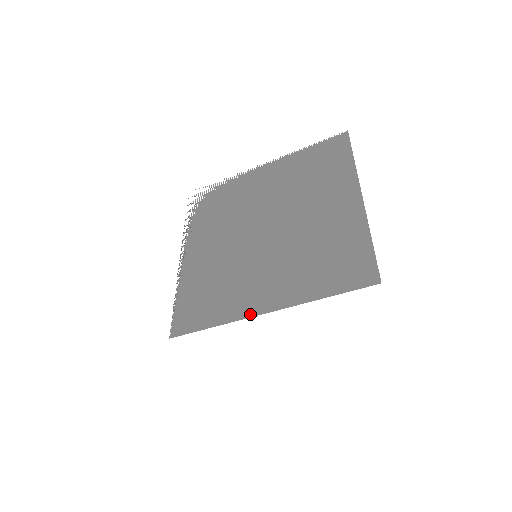
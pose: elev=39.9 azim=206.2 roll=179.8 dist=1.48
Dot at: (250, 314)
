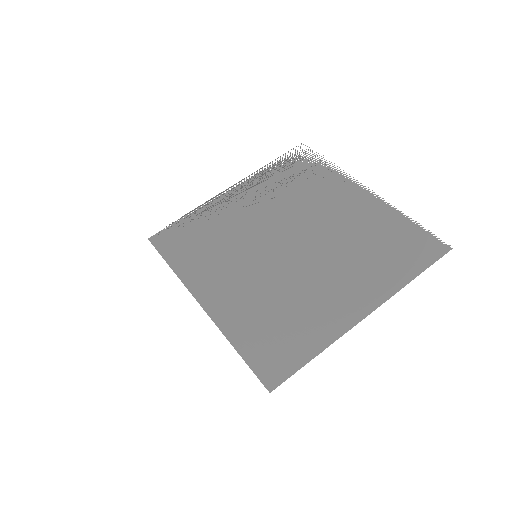
Dot at: (195, 291)
